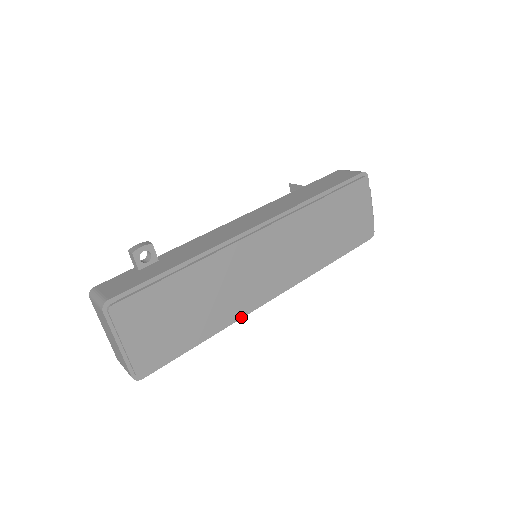
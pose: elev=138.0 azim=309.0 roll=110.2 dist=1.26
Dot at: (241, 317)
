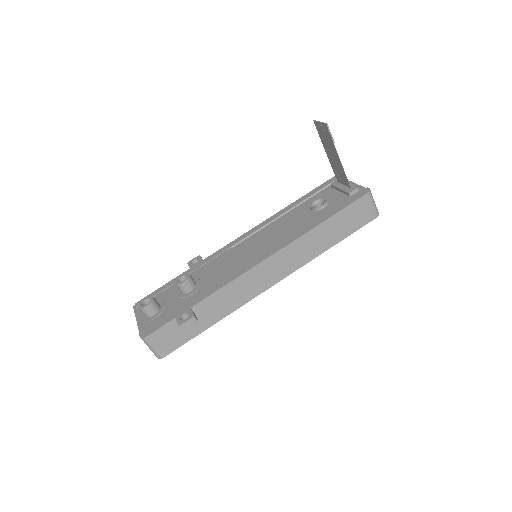
Dot at: occluded
